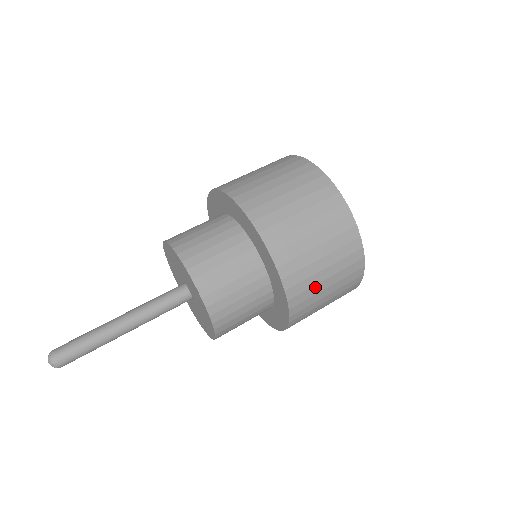
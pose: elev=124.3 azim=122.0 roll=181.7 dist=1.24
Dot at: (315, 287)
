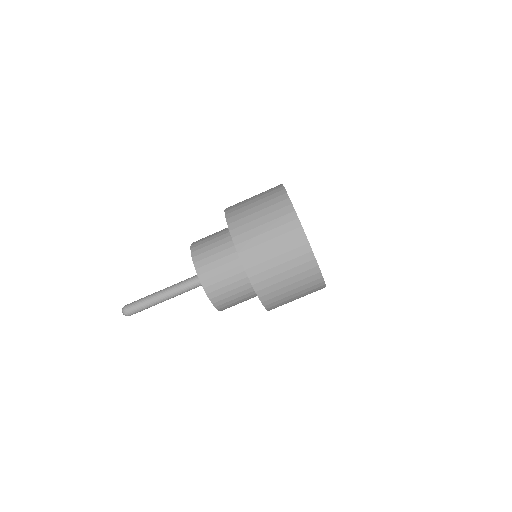
Dot at: occluded
